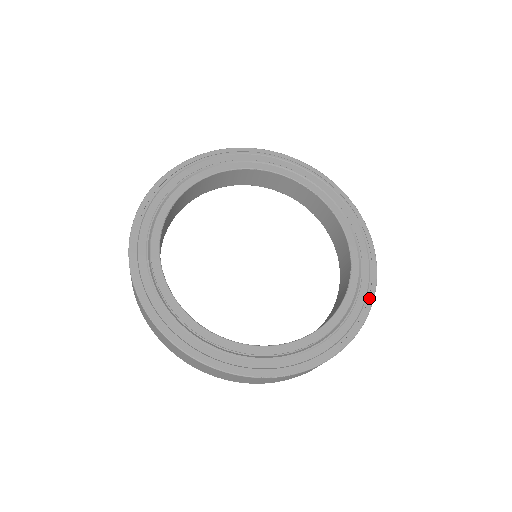
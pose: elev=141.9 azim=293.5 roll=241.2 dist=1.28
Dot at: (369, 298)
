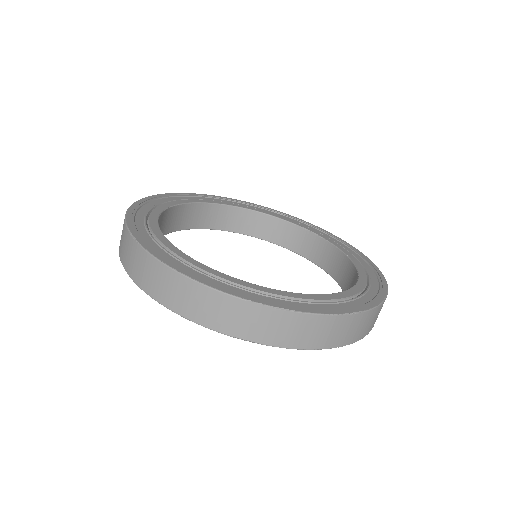
Dot at: (381, 293)
